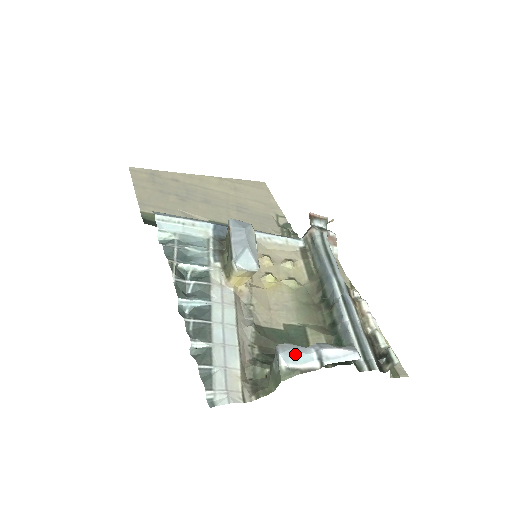
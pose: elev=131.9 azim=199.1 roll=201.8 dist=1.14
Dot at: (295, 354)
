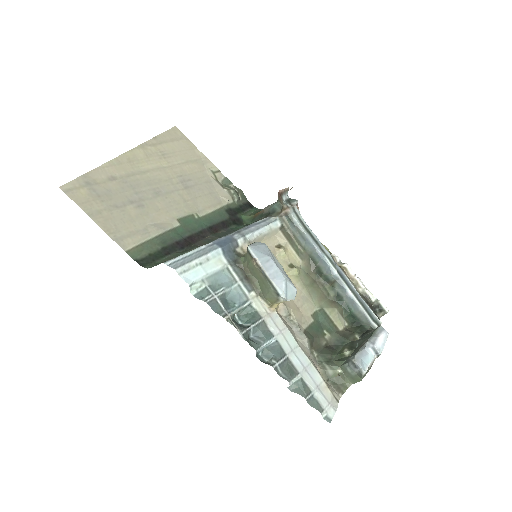
Dot at: (364, 359)
